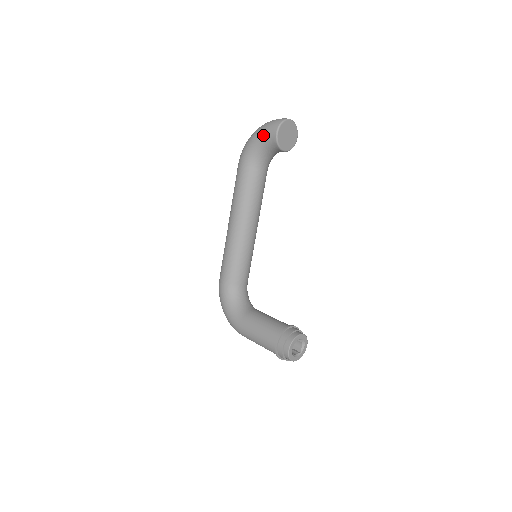
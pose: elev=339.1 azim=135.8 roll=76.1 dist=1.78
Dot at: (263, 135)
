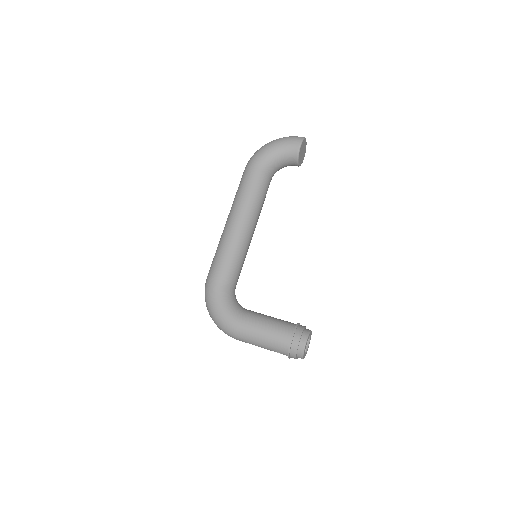
Dot at: (284, 145)
